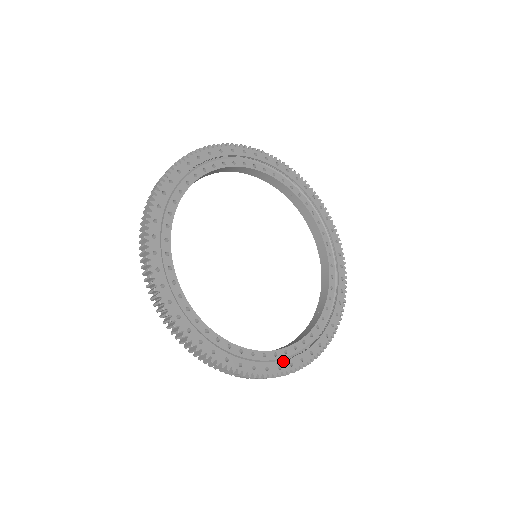
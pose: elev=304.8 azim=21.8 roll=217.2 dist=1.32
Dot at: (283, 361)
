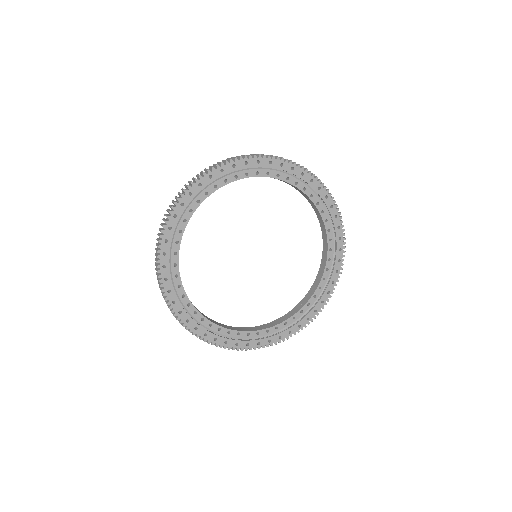
Dot at: (252, 340)
